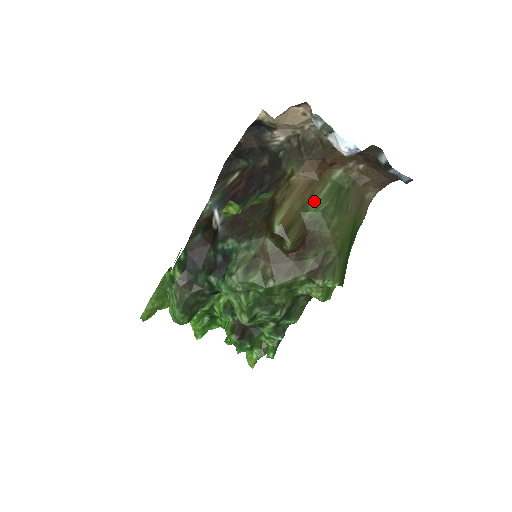
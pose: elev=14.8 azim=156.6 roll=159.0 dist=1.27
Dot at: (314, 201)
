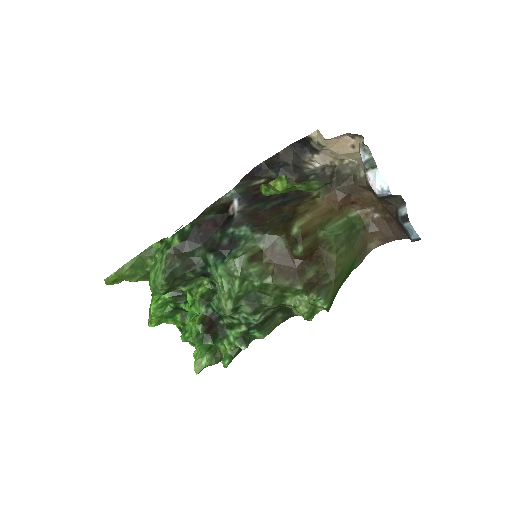
Dot at: (331, 225)
